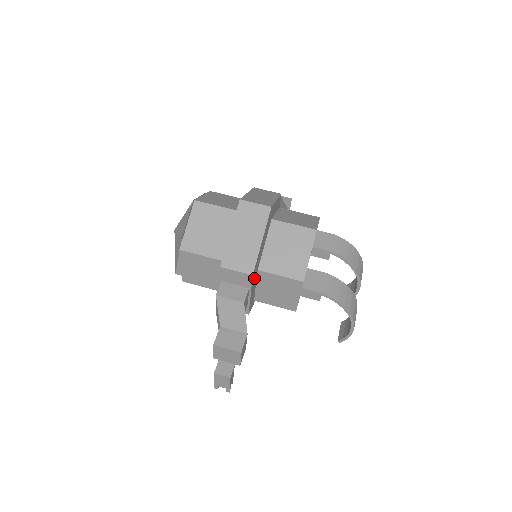
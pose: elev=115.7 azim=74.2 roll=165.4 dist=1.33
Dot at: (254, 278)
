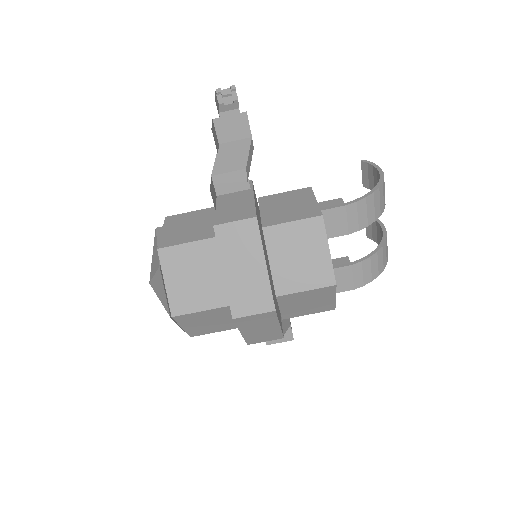
Dot at: (279, 314)
